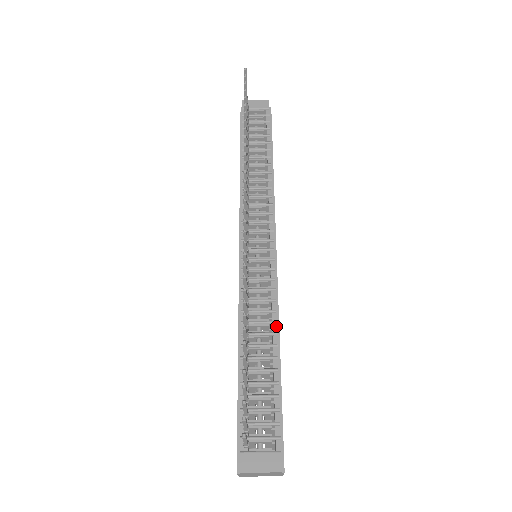
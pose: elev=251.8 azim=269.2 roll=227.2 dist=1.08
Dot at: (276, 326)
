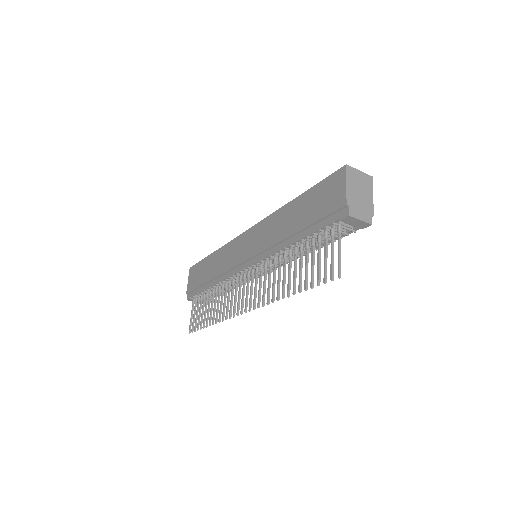
Dot at: occluded
